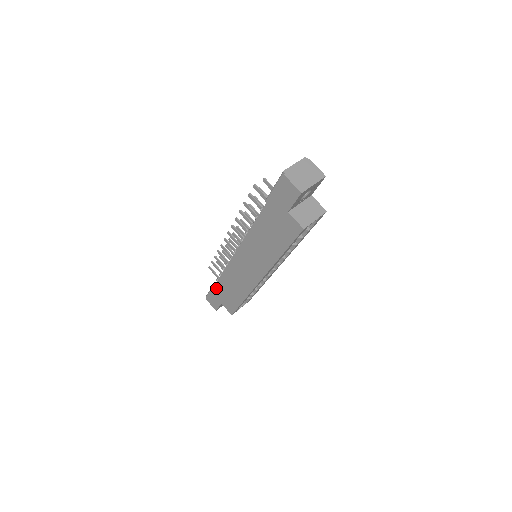
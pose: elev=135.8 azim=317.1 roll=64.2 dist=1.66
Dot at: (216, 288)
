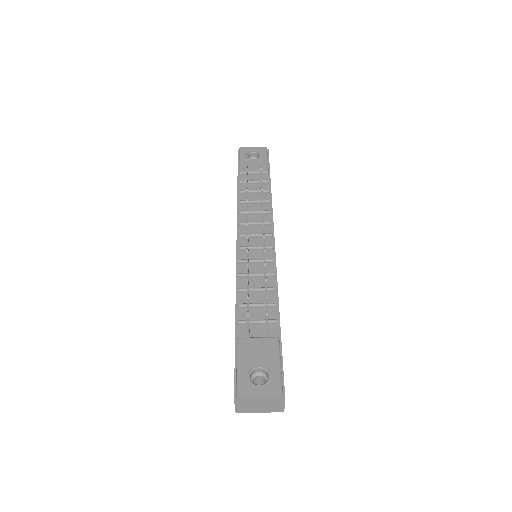
Dot at: occluded
